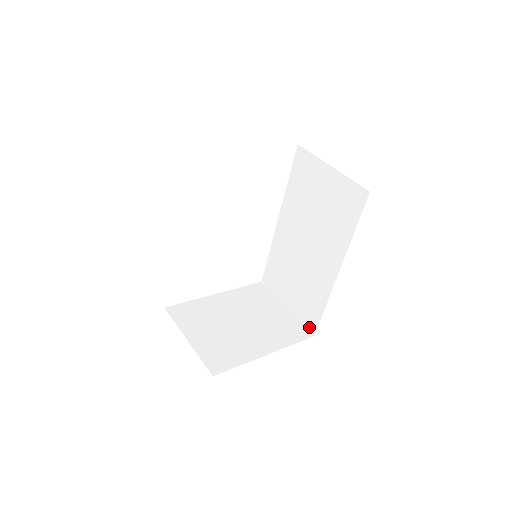
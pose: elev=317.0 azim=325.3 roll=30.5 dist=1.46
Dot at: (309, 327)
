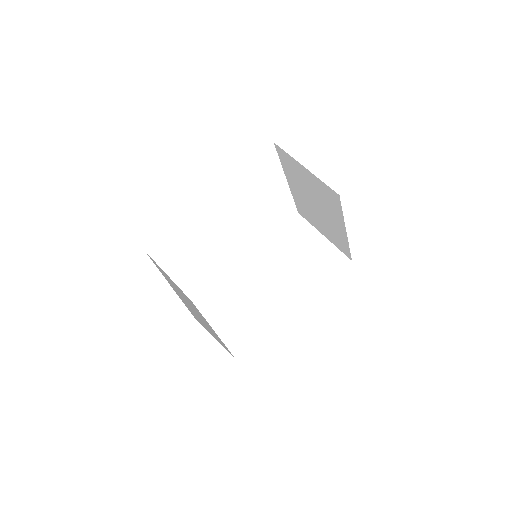
Dot at: (234, 351)
